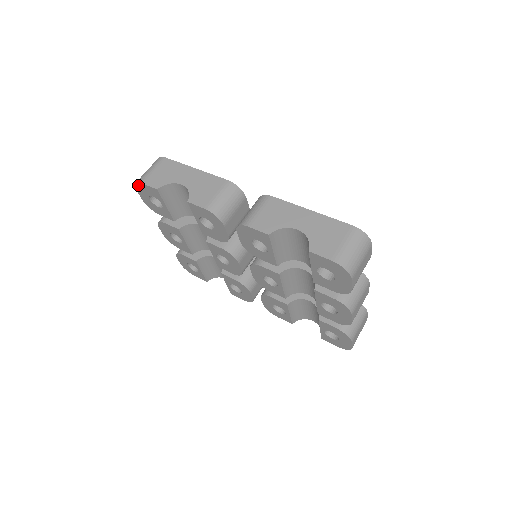
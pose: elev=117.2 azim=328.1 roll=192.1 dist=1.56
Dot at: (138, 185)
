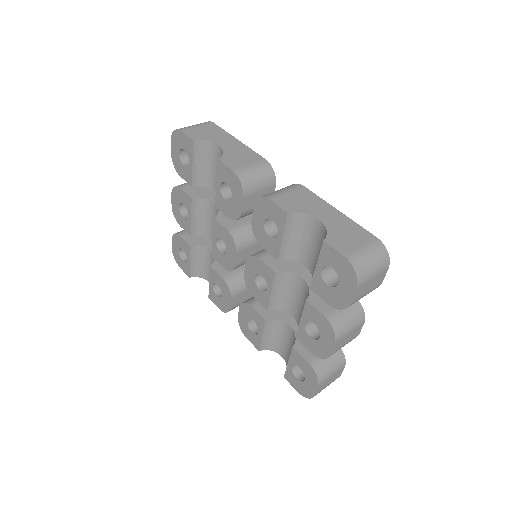
Dot at: (176, 133)
